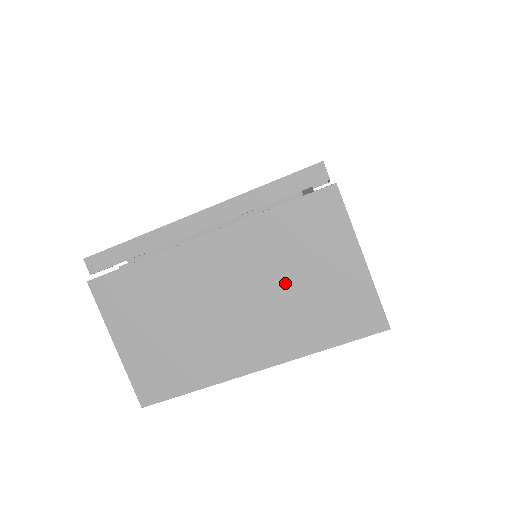
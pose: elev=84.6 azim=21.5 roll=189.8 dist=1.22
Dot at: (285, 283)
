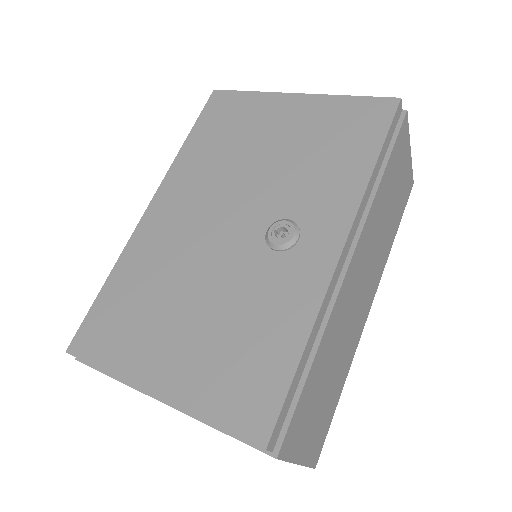
Dot at: occluded
